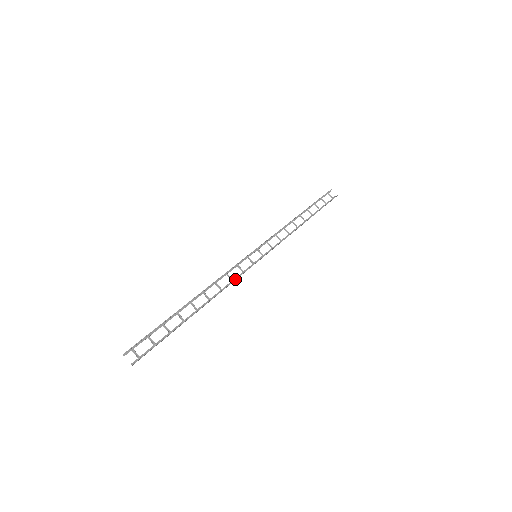
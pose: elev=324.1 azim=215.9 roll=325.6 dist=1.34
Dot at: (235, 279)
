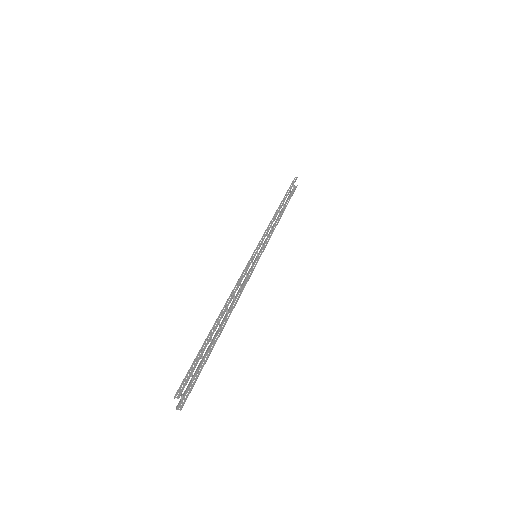
Dot at: occluded
